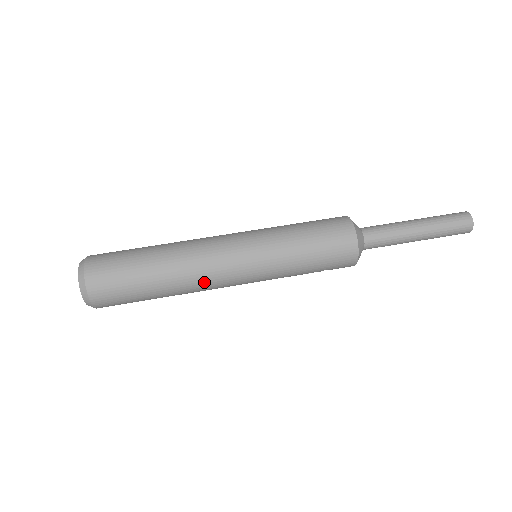
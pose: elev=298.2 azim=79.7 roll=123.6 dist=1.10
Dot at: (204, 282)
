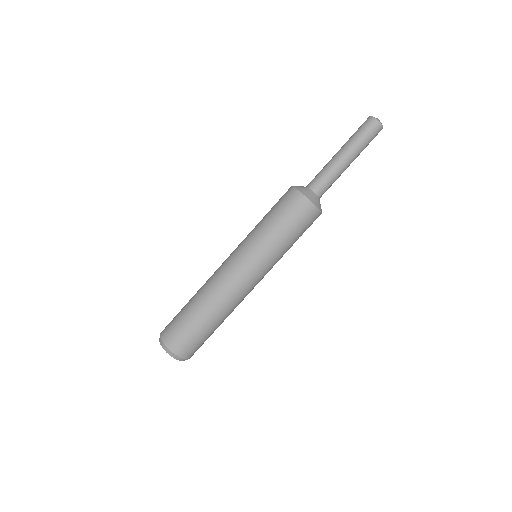
Dot at: (231, 295)
